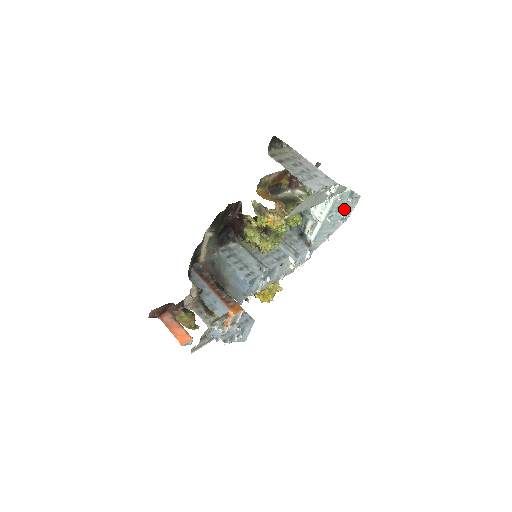
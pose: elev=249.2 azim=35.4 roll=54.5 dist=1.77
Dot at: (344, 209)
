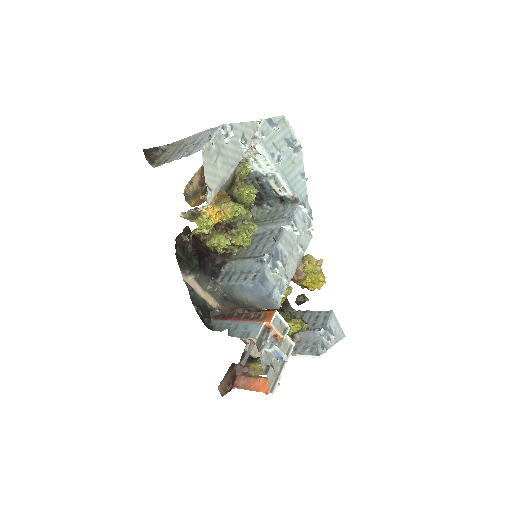
Dot at: (283, 141)
